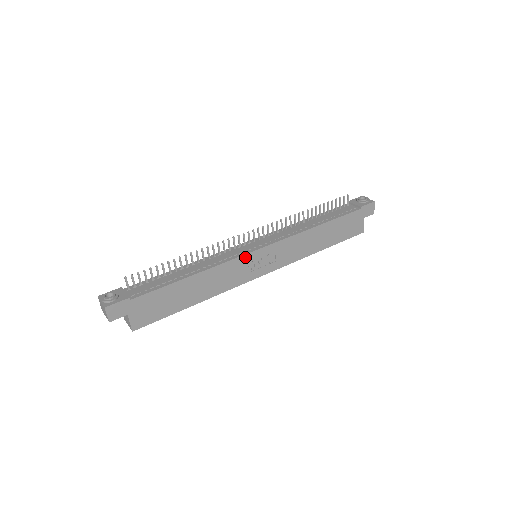
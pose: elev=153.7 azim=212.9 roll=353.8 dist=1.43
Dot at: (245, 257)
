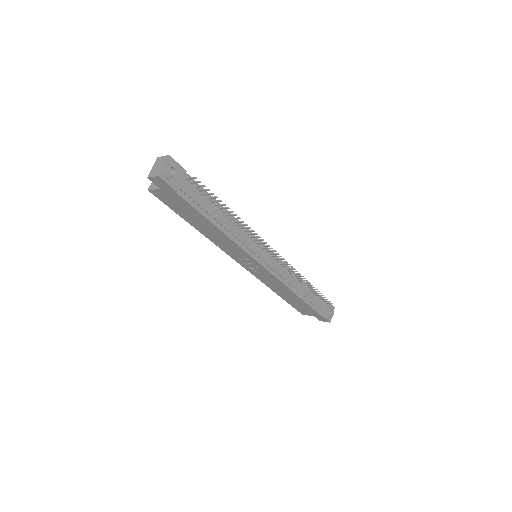
Dot at: (250, 257)
